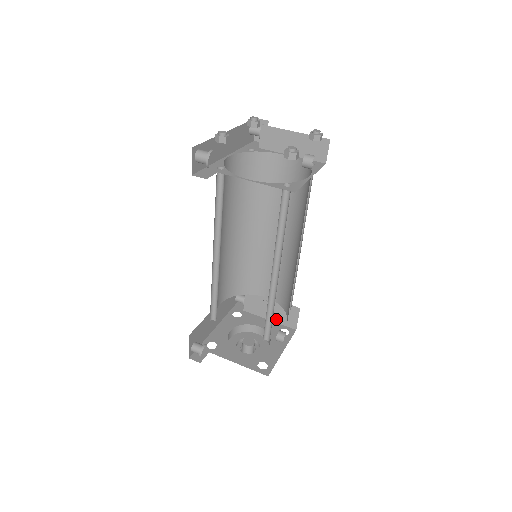
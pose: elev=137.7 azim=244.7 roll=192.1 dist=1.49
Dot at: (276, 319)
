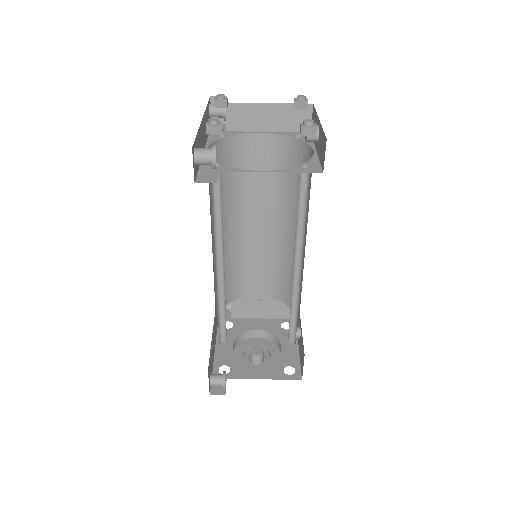
Dot at: (271, 315)
